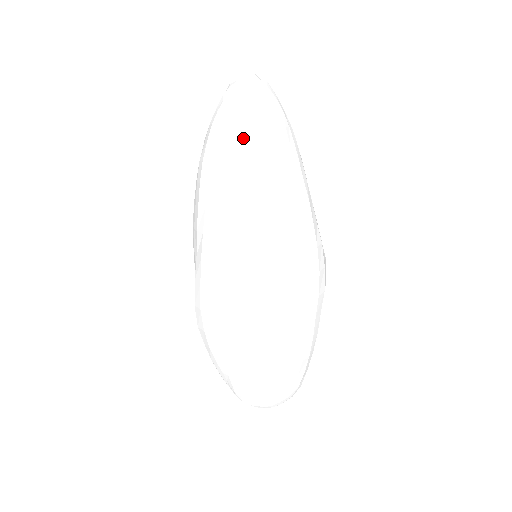
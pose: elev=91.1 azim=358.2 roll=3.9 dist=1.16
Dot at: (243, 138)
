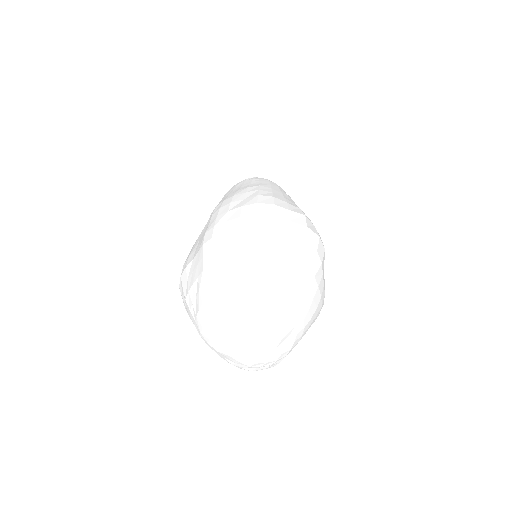
Dot at: occluded
